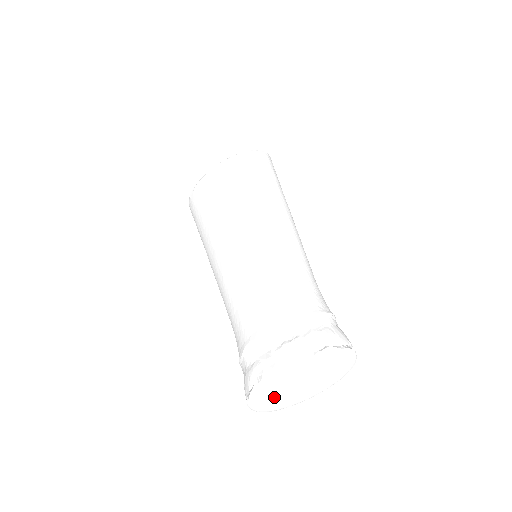
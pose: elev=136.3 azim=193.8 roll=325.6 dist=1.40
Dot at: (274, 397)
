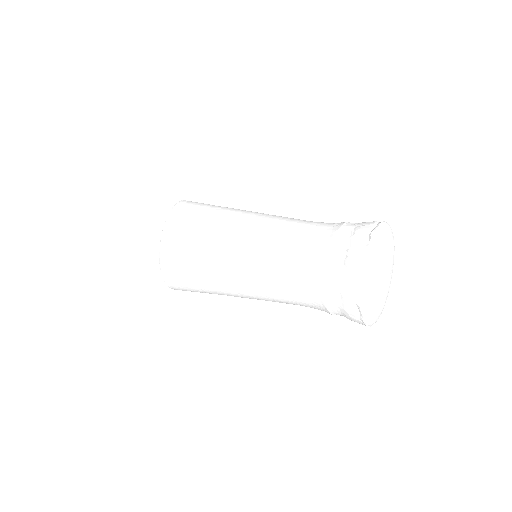
Dot at: (376, 298)
